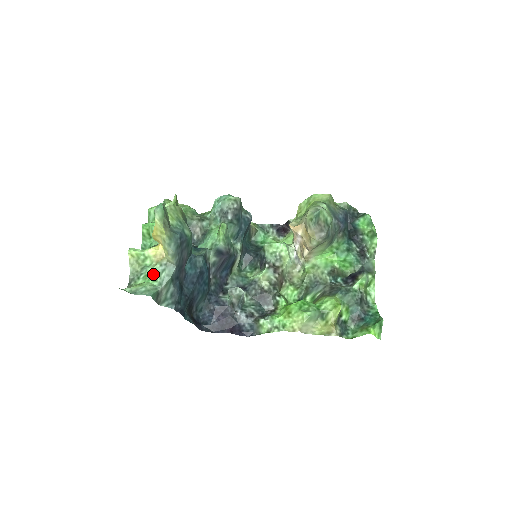
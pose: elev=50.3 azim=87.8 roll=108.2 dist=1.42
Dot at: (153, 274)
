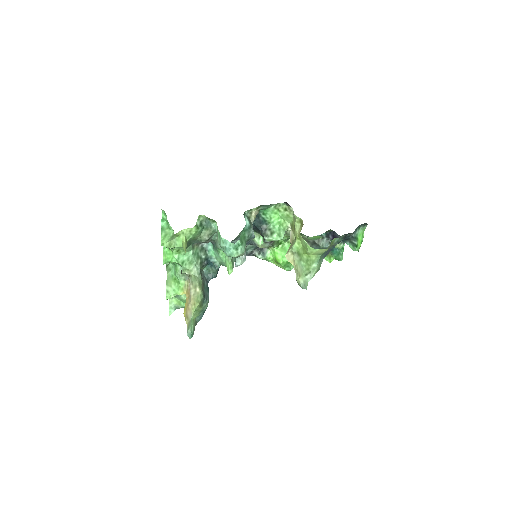
Dot at: occluded
